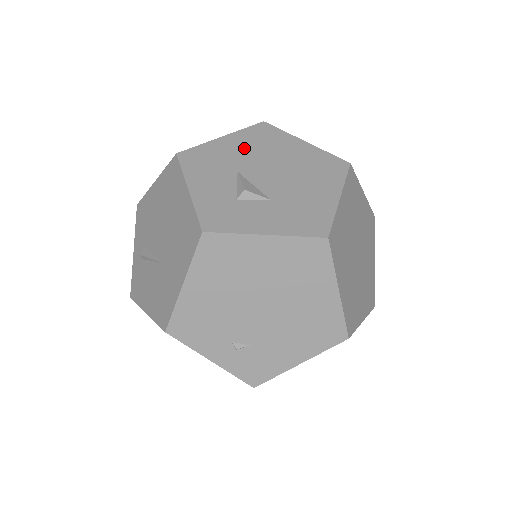
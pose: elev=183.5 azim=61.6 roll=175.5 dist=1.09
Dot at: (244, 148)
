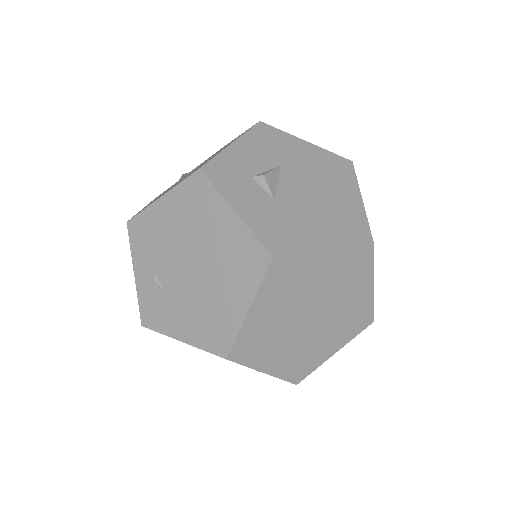
Dot at: (310, 160)
